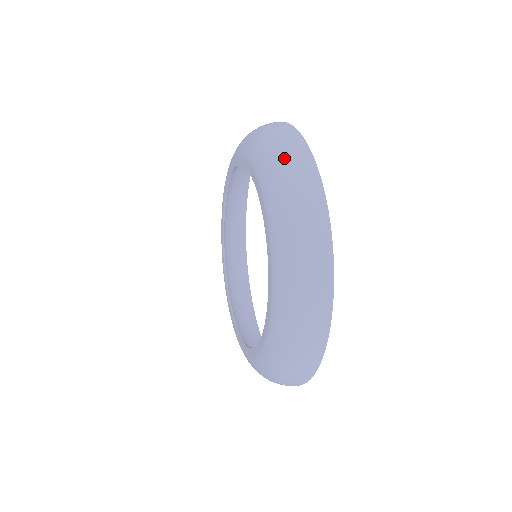
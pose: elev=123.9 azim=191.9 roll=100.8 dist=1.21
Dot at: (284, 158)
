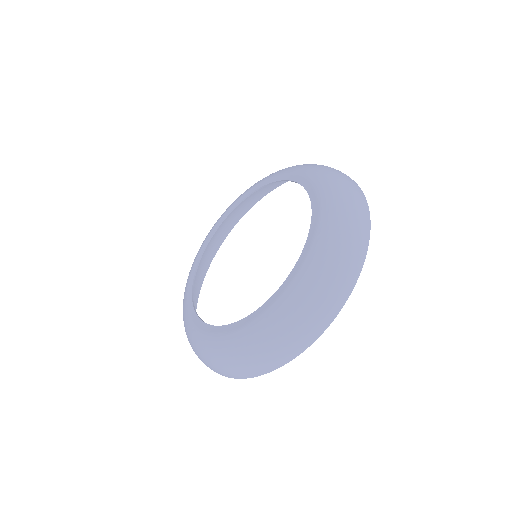
Dot at: (349, 194)
